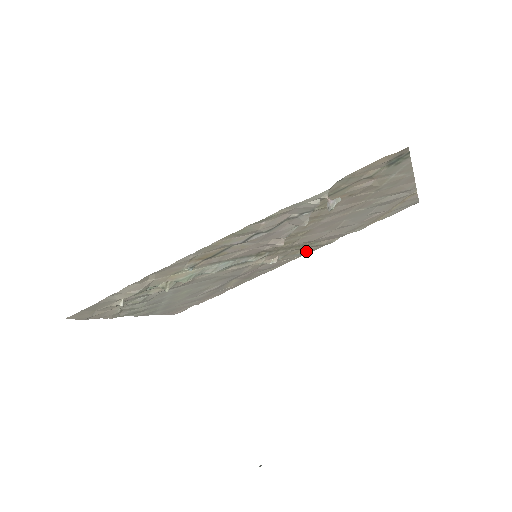
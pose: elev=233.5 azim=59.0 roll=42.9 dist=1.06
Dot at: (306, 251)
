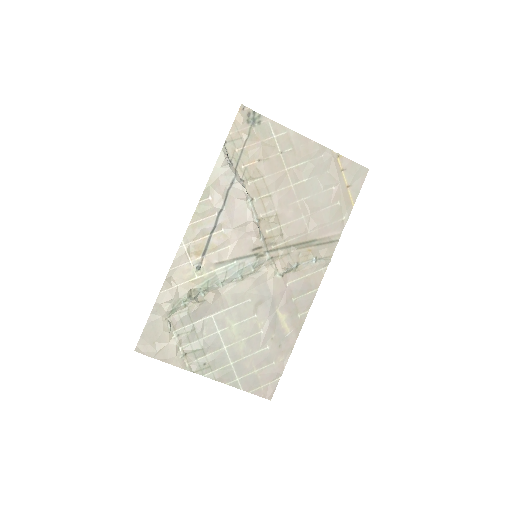
Dot at: (320, 257)
